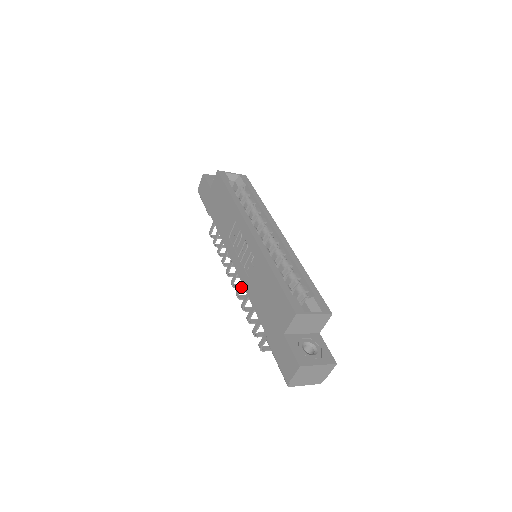
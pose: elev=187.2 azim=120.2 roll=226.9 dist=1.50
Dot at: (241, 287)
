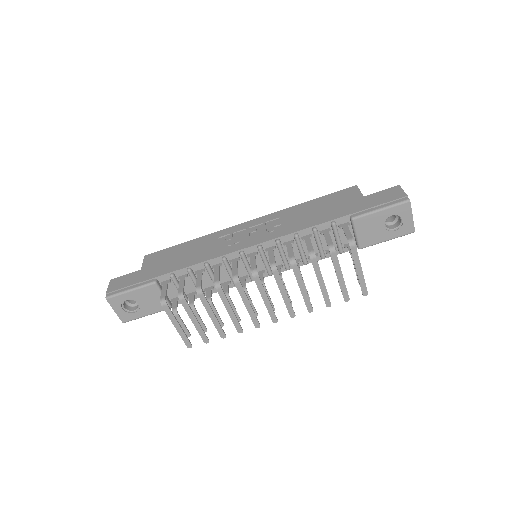
Dot at: (273, 254)
